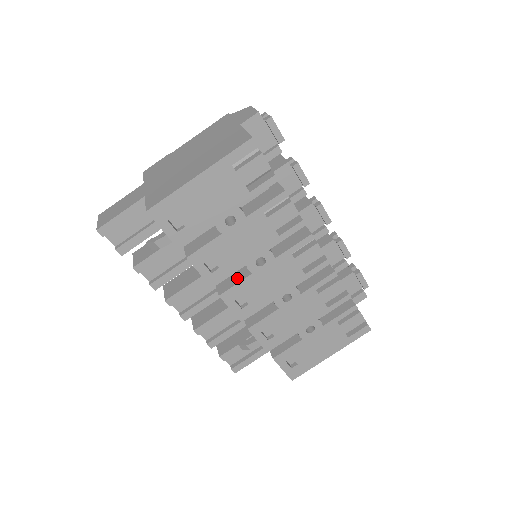
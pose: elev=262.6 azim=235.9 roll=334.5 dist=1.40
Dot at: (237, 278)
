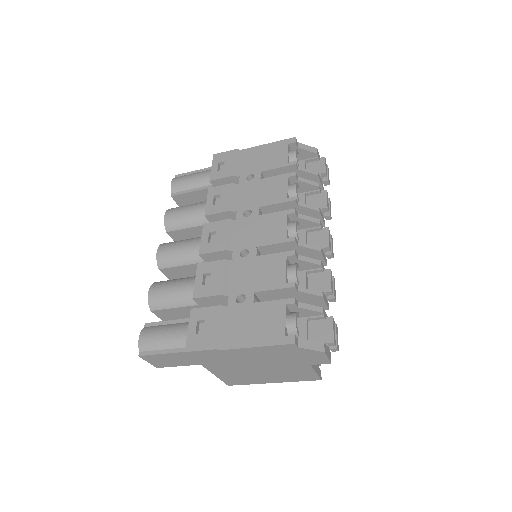
Dot at: occluded
